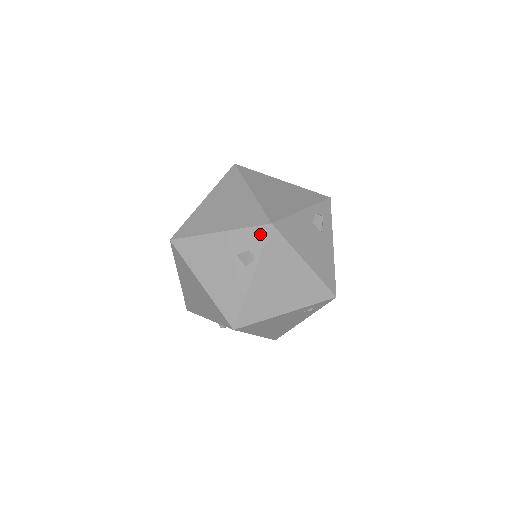
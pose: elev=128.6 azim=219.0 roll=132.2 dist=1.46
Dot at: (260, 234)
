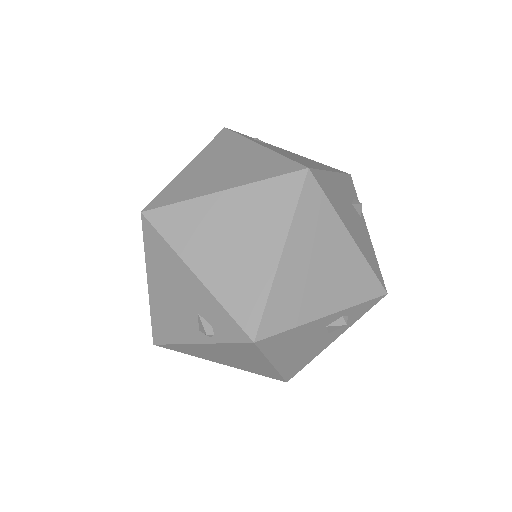
Dot at: (234, 333)
